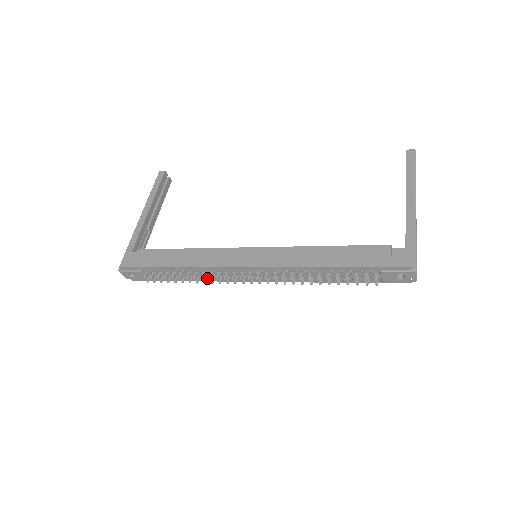
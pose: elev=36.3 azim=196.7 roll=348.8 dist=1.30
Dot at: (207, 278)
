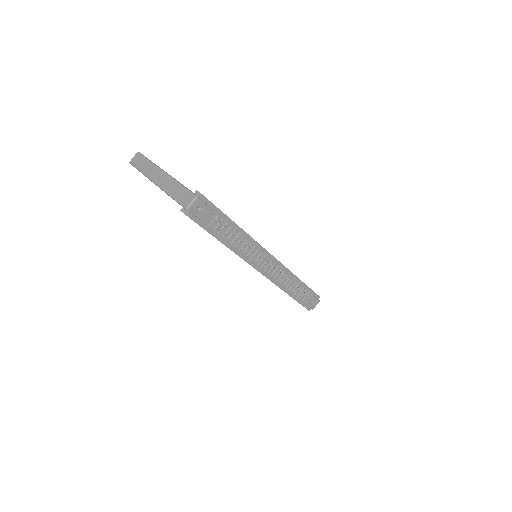
Dot at: (240, 251)
